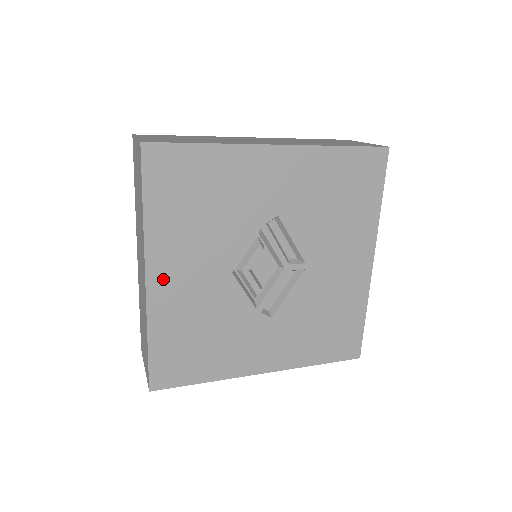
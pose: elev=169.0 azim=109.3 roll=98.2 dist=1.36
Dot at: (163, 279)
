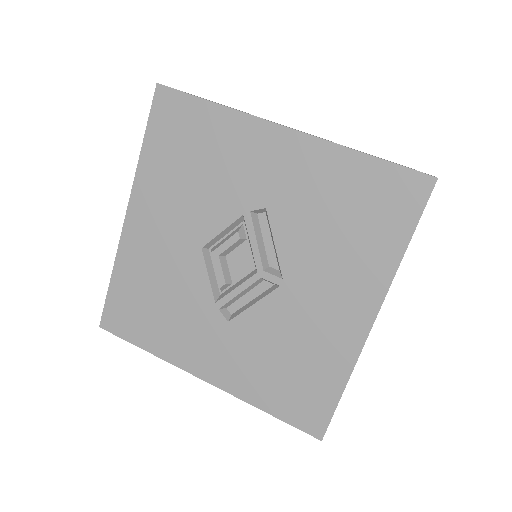
Dot at: (139, 223)
